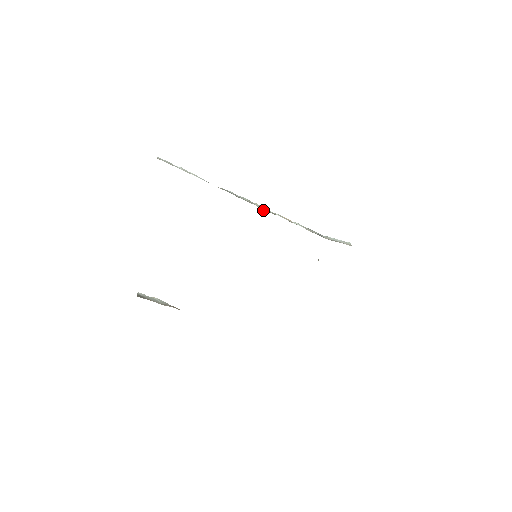
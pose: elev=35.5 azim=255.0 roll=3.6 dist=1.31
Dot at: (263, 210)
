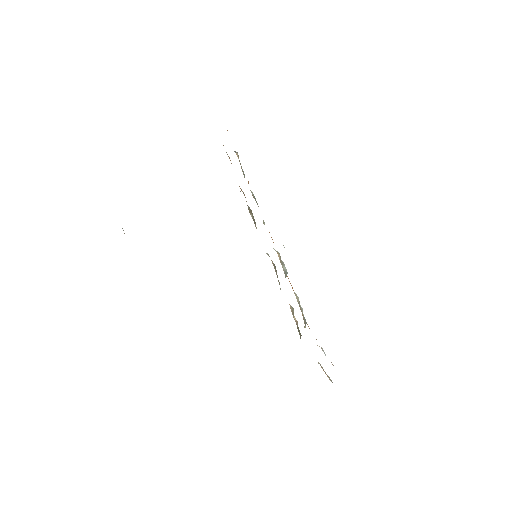
Dot at: occluded
